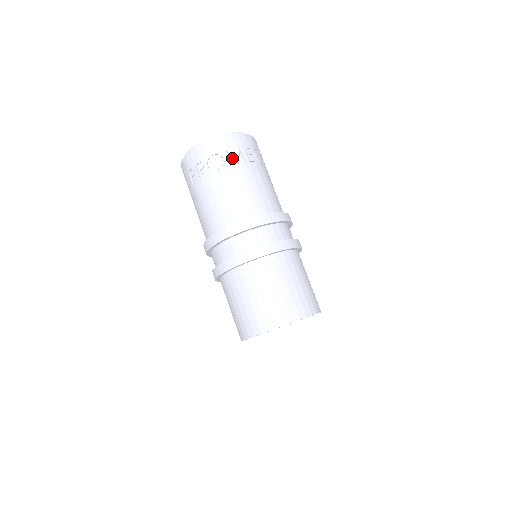
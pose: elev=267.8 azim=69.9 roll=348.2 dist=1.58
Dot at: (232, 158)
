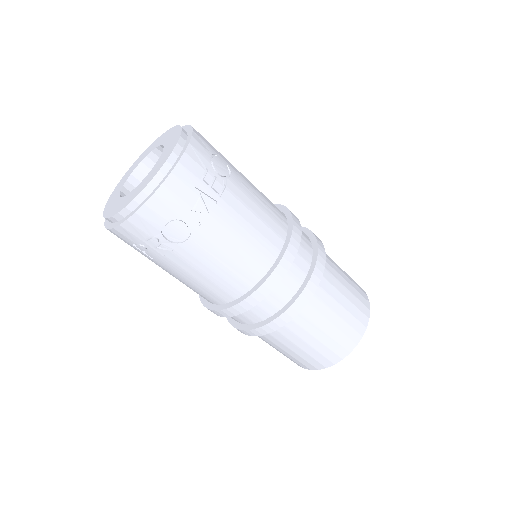
Dot at: (195, 210)
